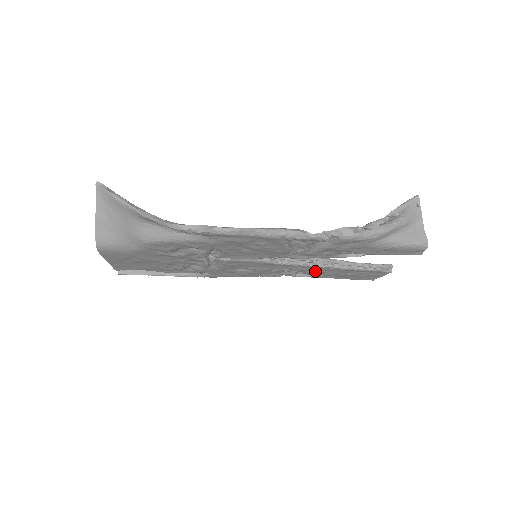
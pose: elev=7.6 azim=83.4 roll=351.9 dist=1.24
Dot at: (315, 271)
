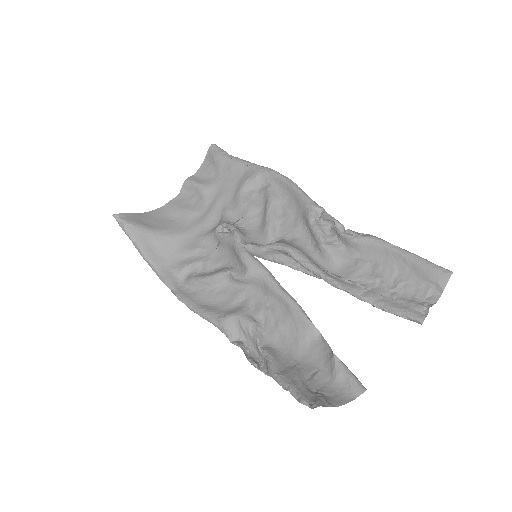
Dot at: (339, 263)
